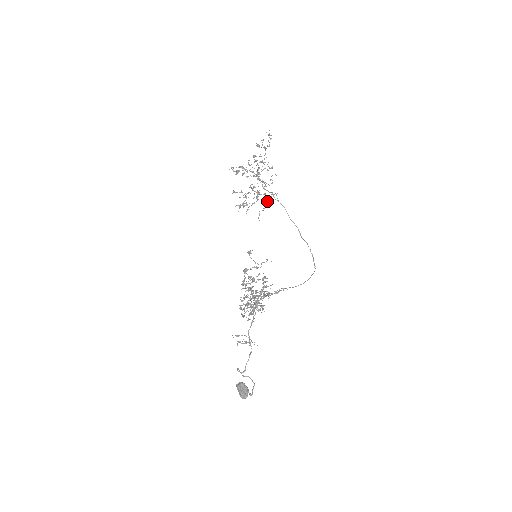
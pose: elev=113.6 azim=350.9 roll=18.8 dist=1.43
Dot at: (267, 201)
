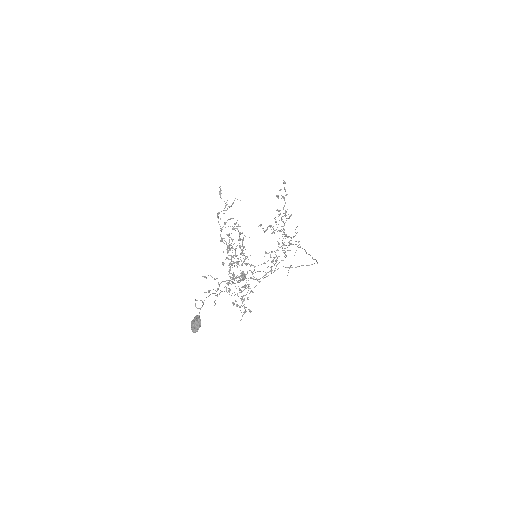
Dot at: (294, 255)
